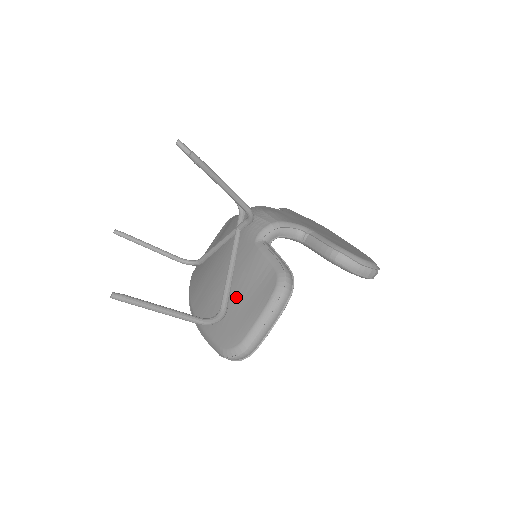
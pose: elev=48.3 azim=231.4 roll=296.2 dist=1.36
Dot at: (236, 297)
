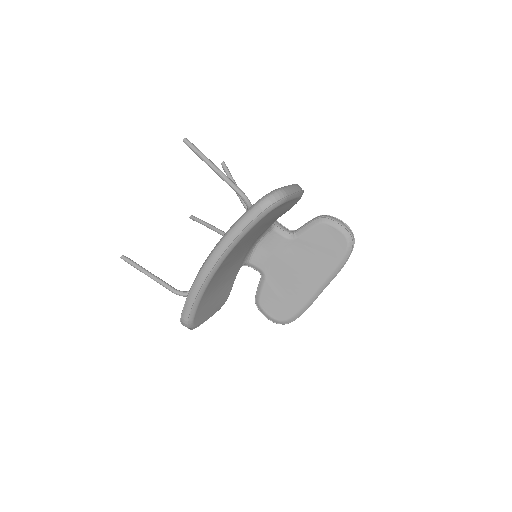
Dot at: occluded
